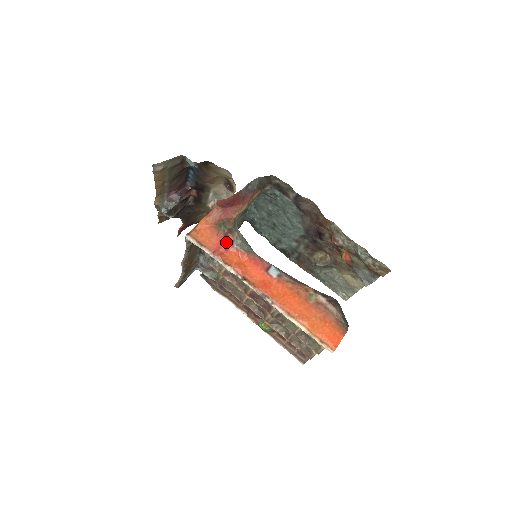
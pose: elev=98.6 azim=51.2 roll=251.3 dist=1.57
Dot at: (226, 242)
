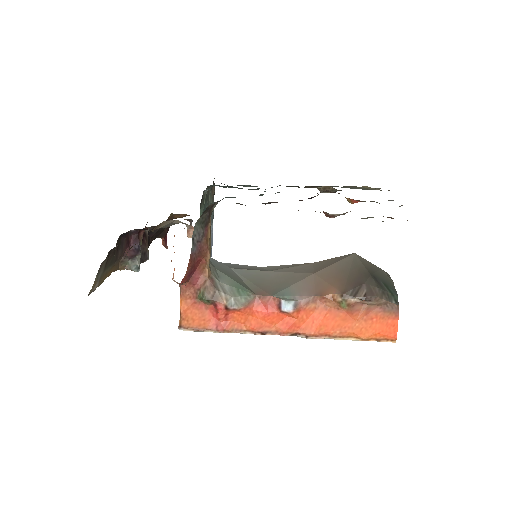
Dot at: (220, 312)
